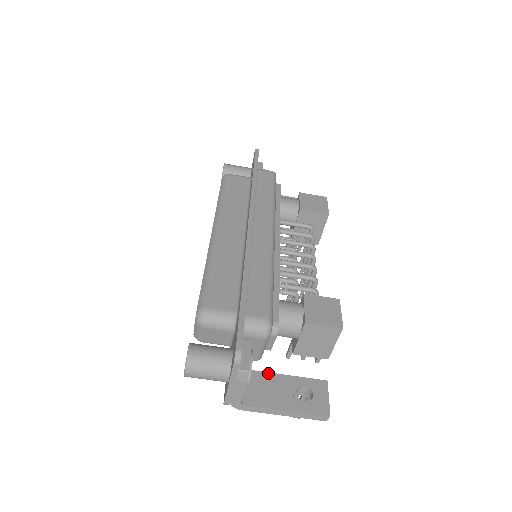
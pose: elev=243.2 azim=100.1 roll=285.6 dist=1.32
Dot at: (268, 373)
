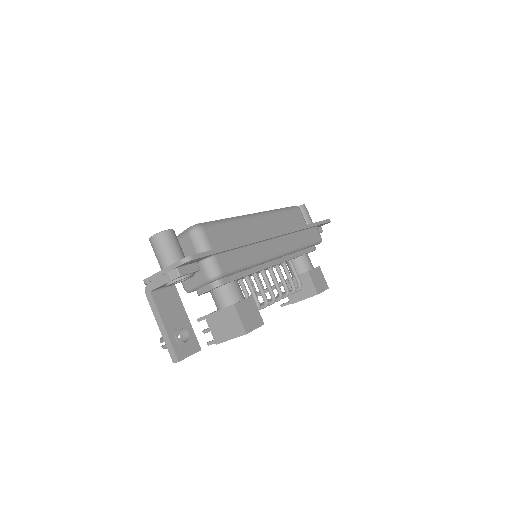
Dot at: (182, 303)
